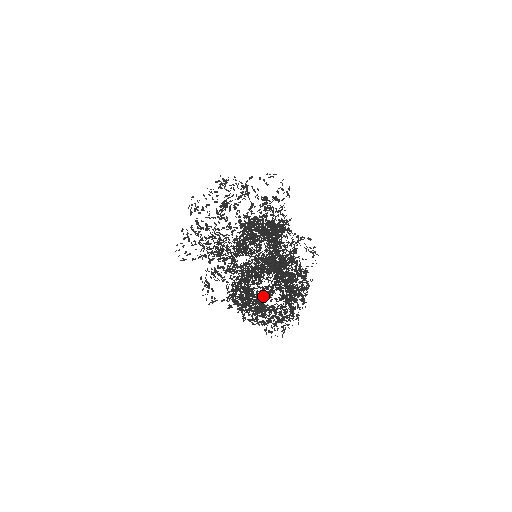
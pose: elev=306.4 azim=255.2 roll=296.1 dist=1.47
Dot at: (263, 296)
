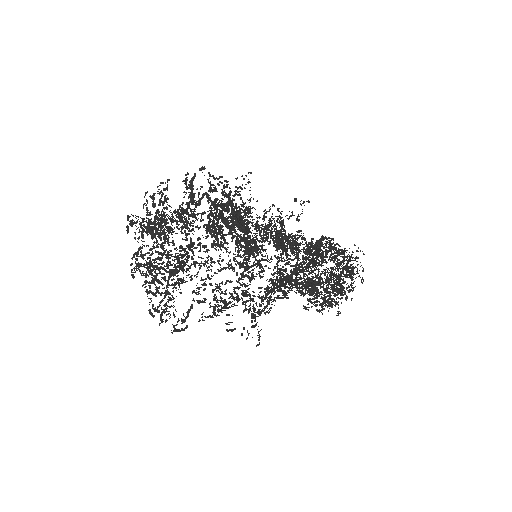
Dot at: occluded
